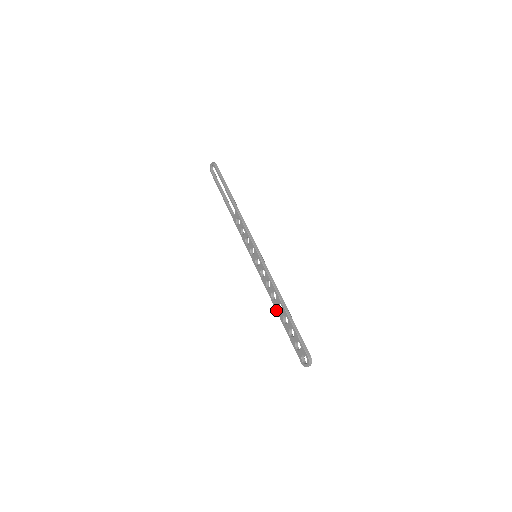
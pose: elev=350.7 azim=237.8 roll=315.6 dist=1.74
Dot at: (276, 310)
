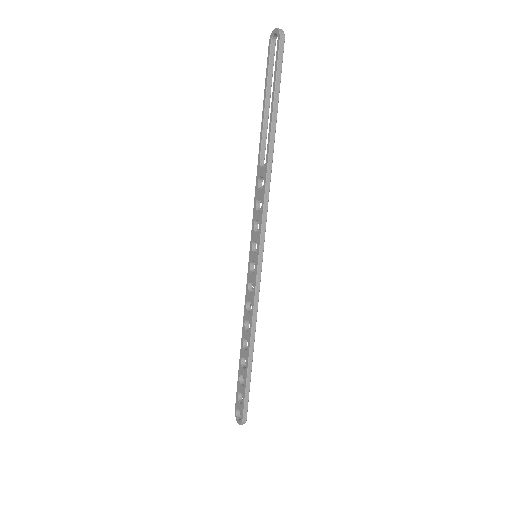
Dot at: (241, 339)
